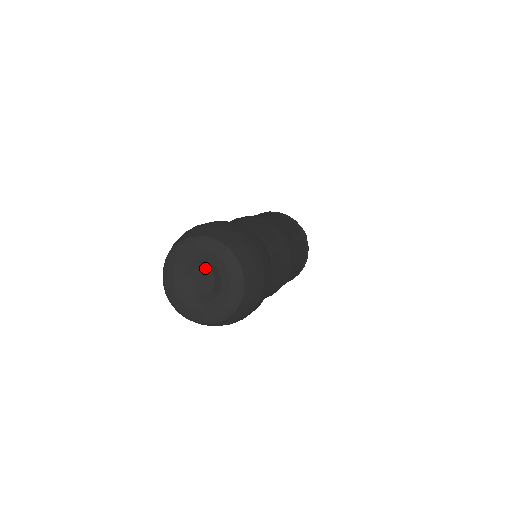
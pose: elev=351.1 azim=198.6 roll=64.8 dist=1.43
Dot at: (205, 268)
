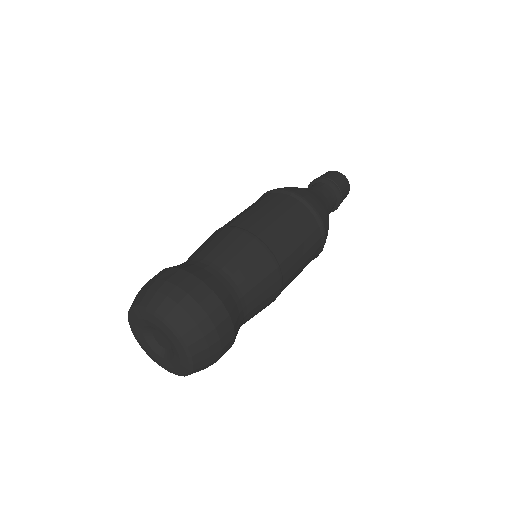
Dot at: (156, 330)
